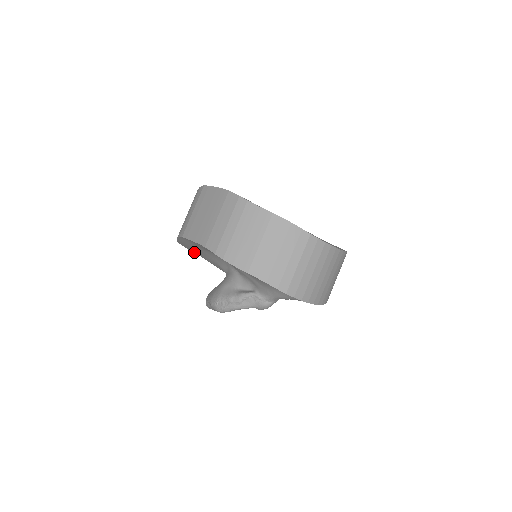
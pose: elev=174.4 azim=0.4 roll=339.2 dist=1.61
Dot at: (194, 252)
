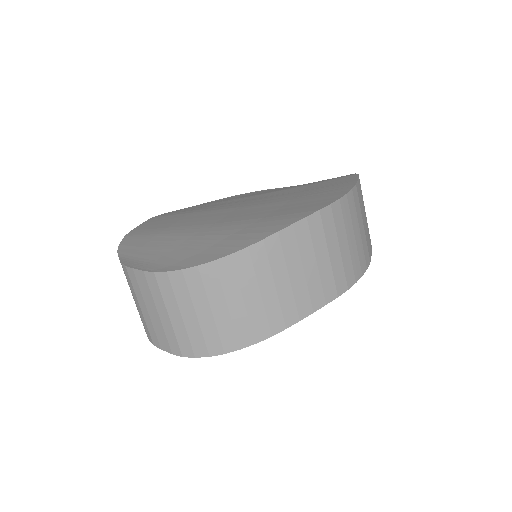
Dot at: occluded
